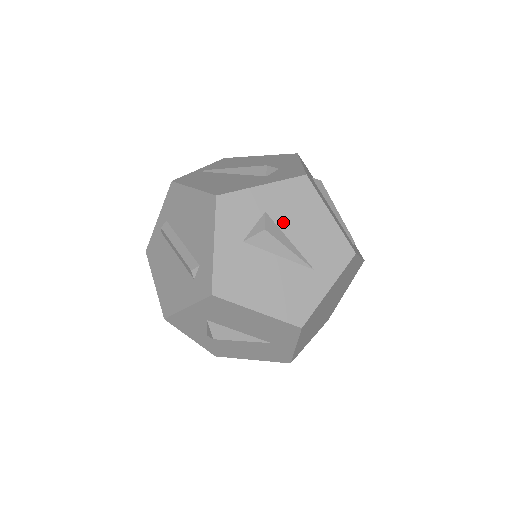
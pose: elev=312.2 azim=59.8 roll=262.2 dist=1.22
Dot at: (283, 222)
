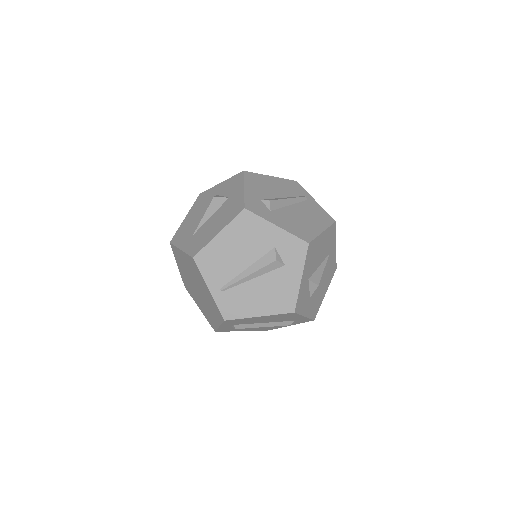
Dot at: (314, 268)
